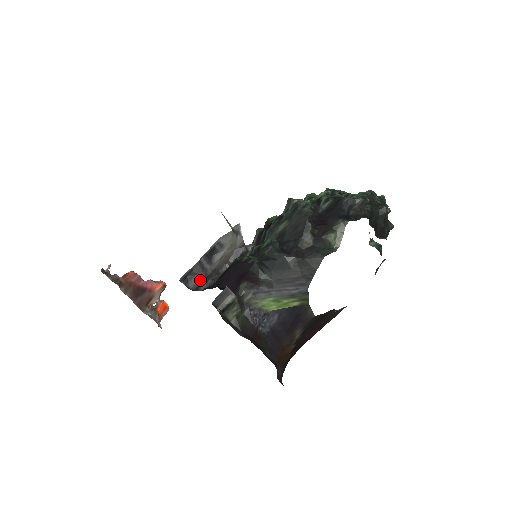
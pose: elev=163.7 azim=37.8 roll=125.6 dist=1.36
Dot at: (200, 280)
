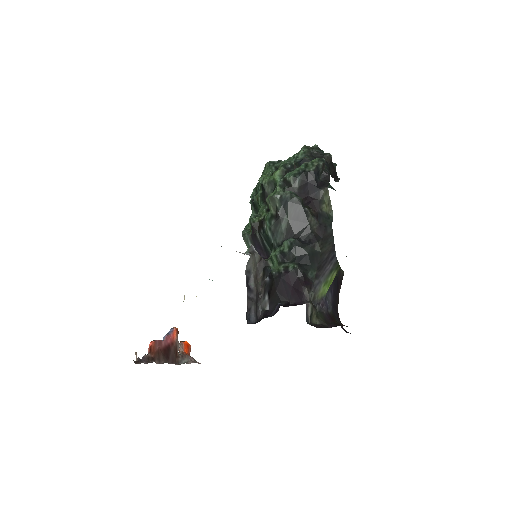
Dot at: (254, 310)
